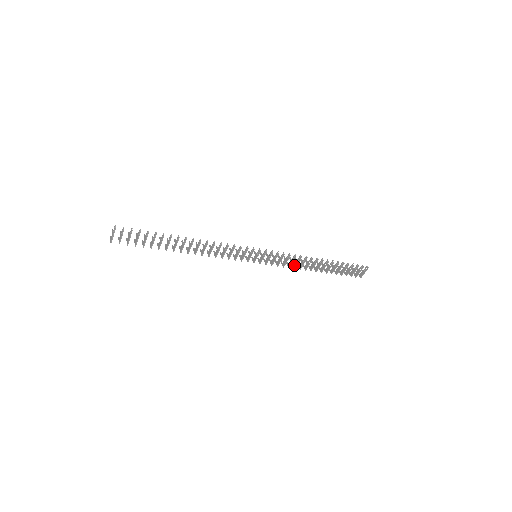
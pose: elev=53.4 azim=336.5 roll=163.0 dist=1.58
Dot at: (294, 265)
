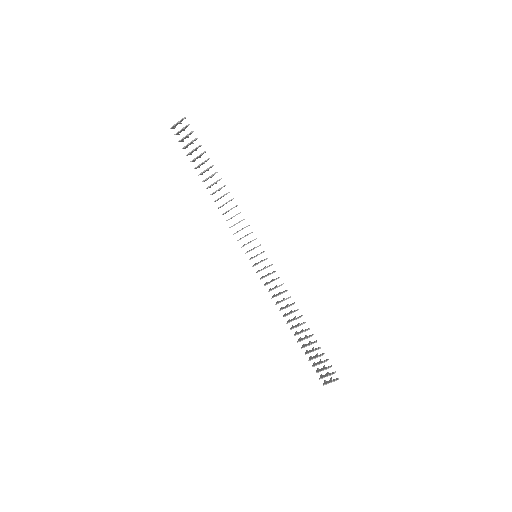
Dot at: (278, 302)
